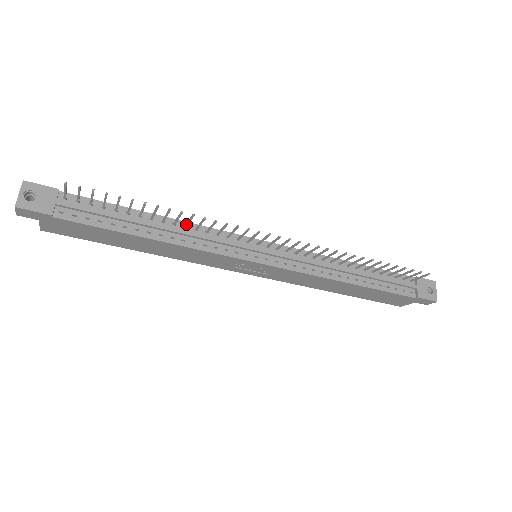
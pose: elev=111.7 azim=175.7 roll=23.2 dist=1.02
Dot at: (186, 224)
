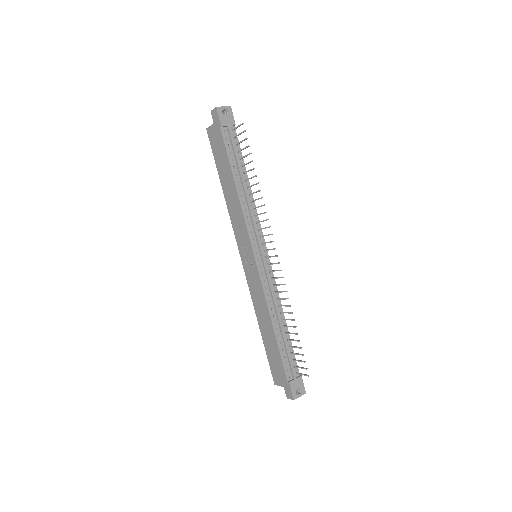
Dot at: (254, 200)
